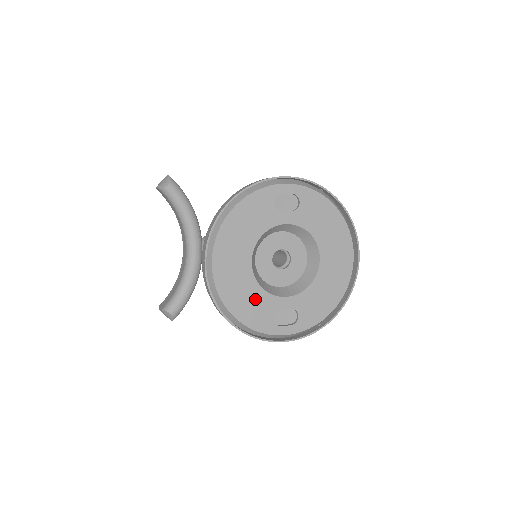
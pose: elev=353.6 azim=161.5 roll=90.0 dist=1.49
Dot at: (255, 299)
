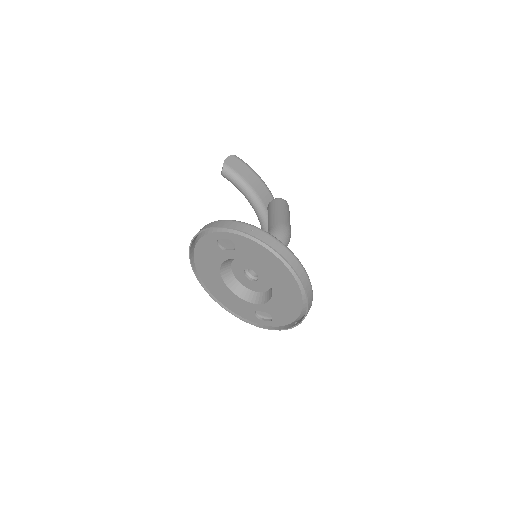
Dot at: (237, 302)
